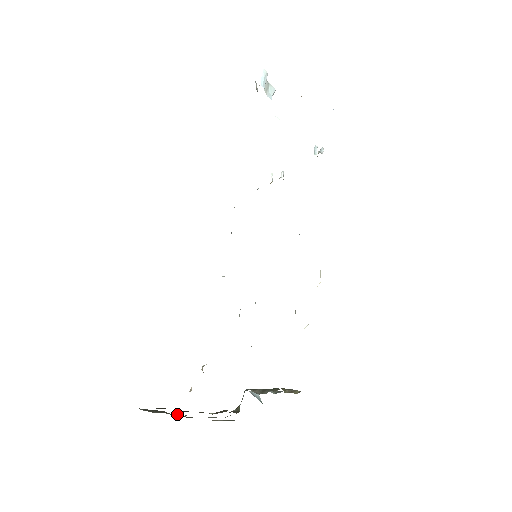
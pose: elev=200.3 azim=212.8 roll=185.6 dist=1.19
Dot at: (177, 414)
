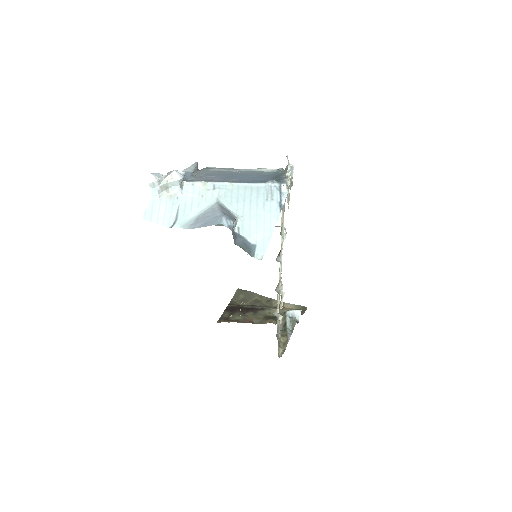
Dot at: (252, 304)
